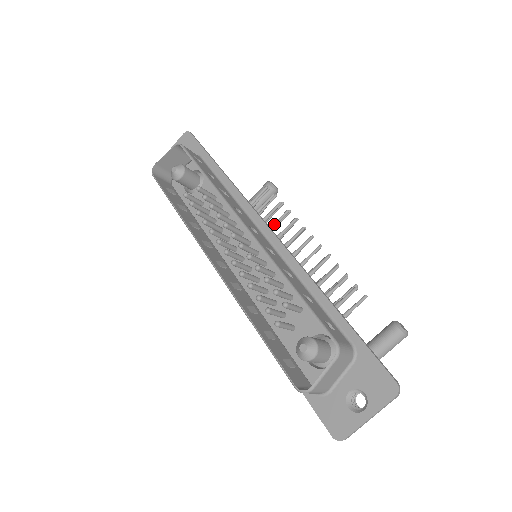
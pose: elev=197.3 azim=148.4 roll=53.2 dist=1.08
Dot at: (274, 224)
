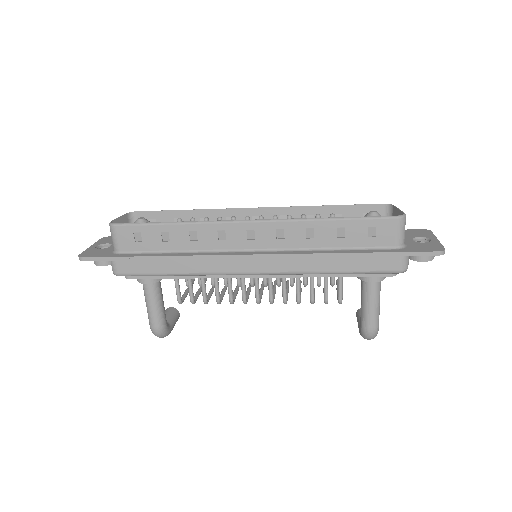
Dot at: occluded
